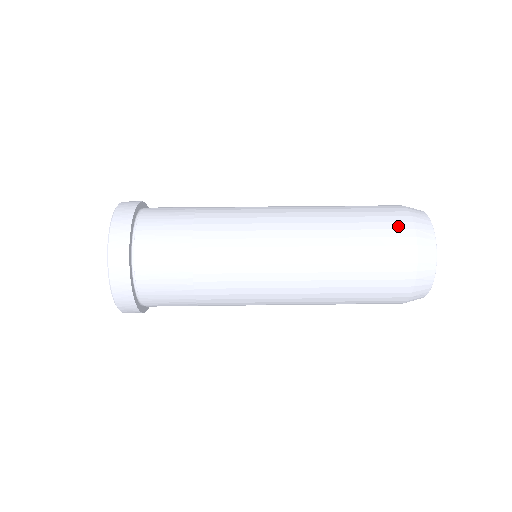
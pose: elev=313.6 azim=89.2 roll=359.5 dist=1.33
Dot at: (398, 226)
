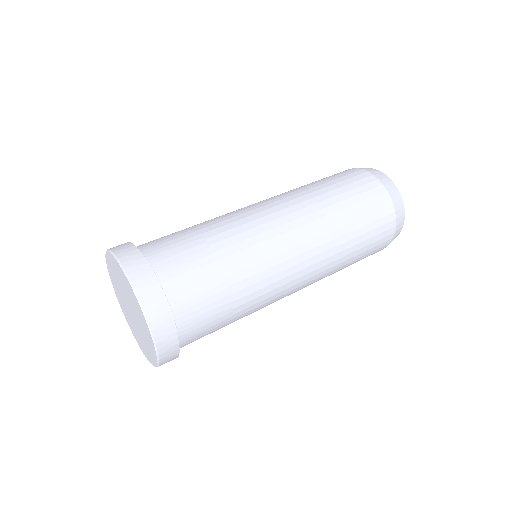
Dot at: (355, 174)
